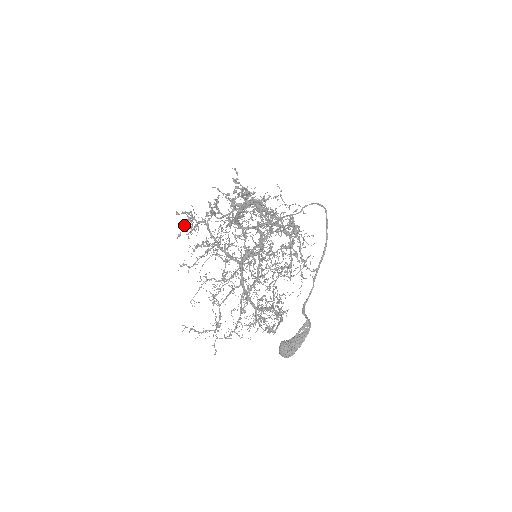
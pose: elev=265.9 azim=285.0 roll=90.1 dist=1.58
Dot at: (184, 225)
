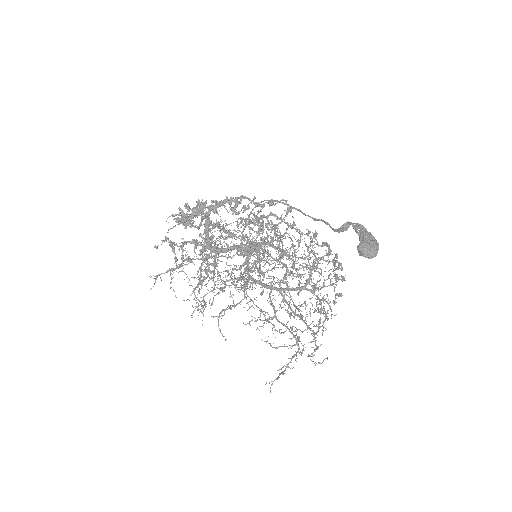
Dot at: (172, 249)
